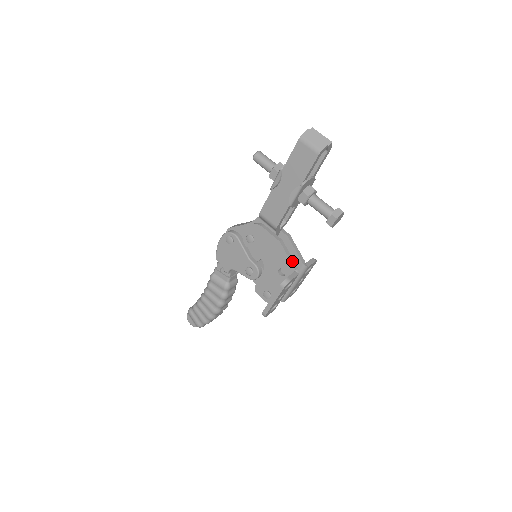
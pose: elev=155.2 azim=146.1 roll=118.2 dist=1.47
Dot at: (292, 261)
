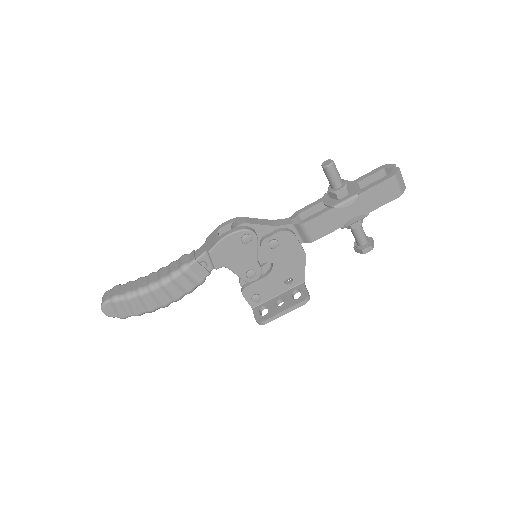
Dot at: (304, 273)
